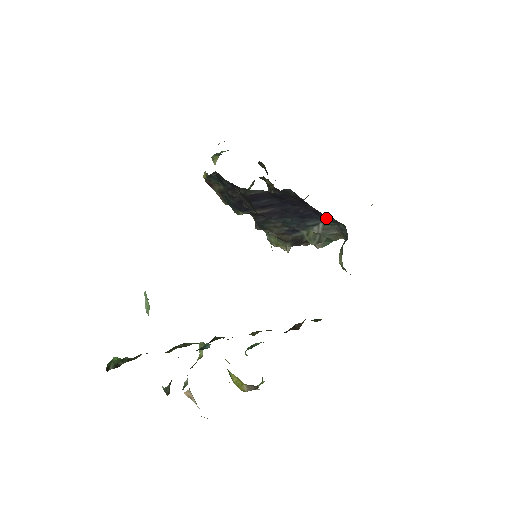
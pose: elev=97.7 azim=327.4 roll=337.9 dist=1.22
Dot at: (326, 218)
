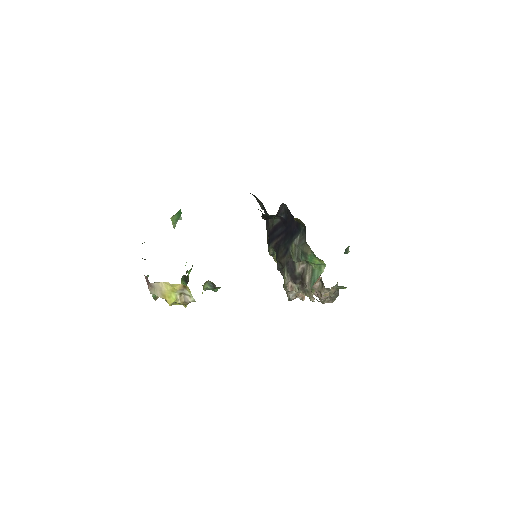
Dot at: (301, 228)
